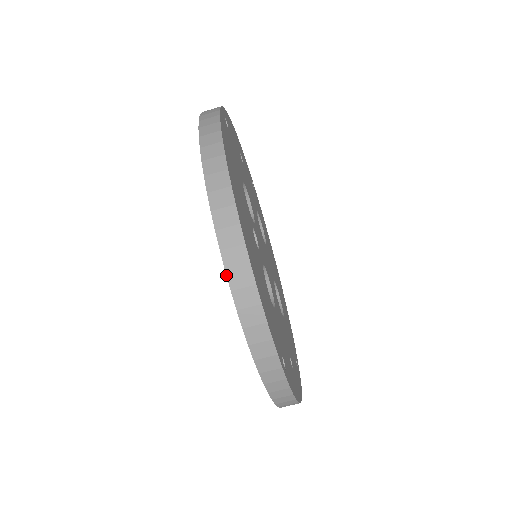
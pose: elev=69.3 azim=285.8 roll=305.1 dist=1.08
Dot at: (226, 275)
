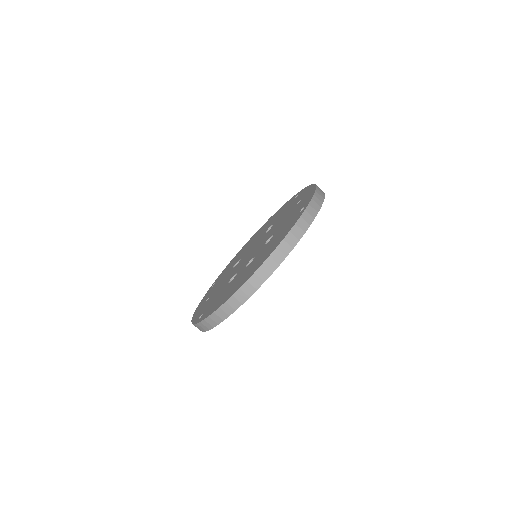
Dot at: (224, 303)
